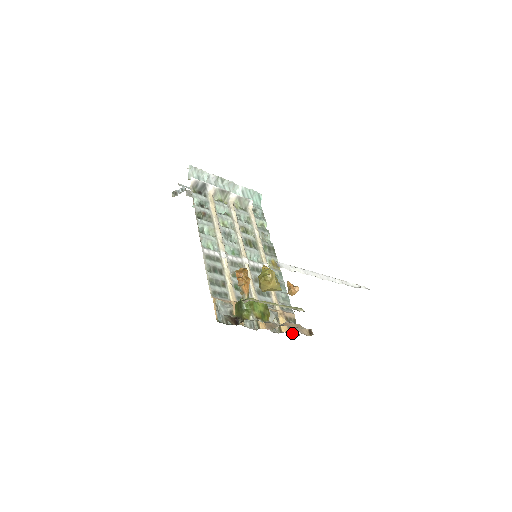
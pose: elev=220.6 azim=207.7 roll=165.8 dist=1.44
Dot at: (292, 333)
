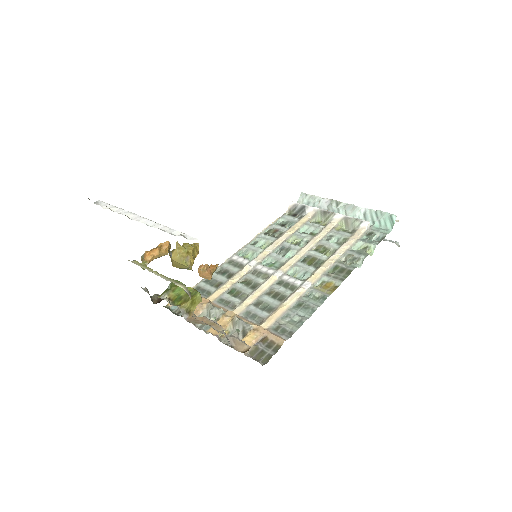
Dot at: (254, 357)
